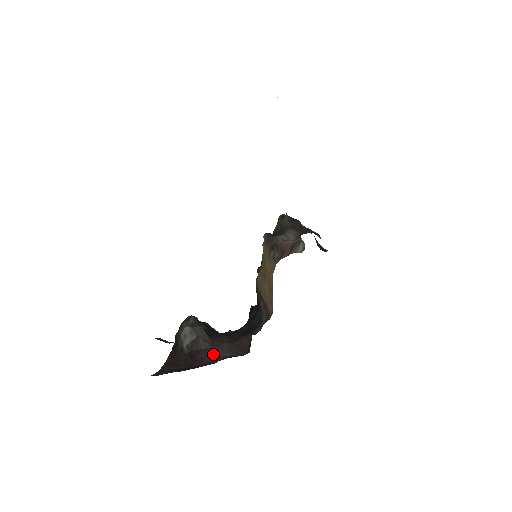
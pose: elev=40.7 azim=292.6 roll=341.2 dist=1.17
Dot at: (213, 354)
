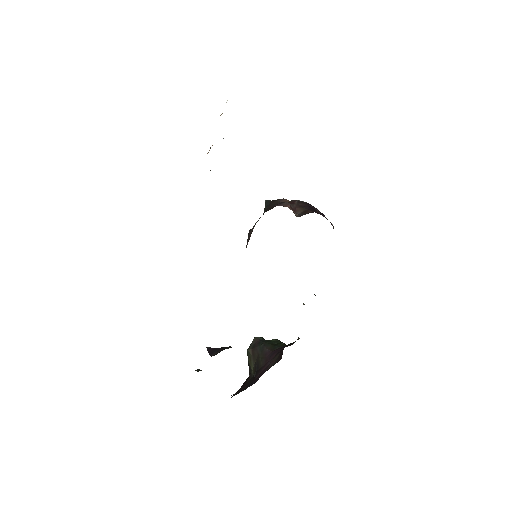
Dot at: (265, 369)
